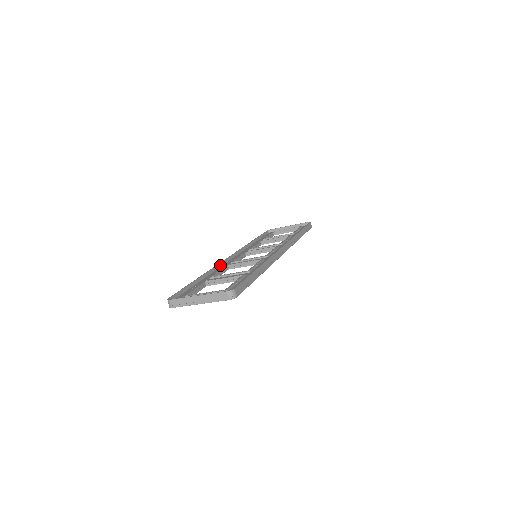
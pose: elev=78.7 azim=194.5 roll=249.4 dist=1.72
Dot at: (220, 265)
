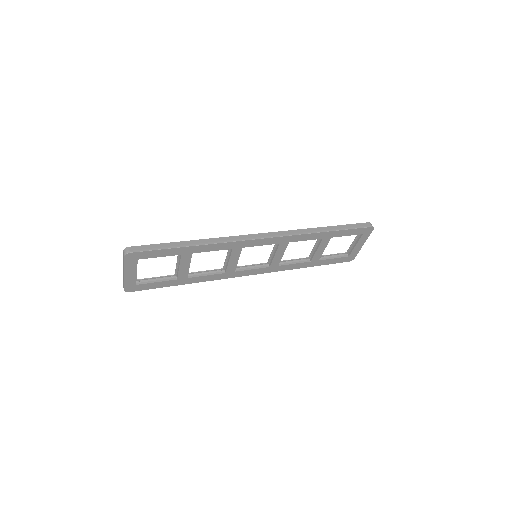
Dot at: occluded
